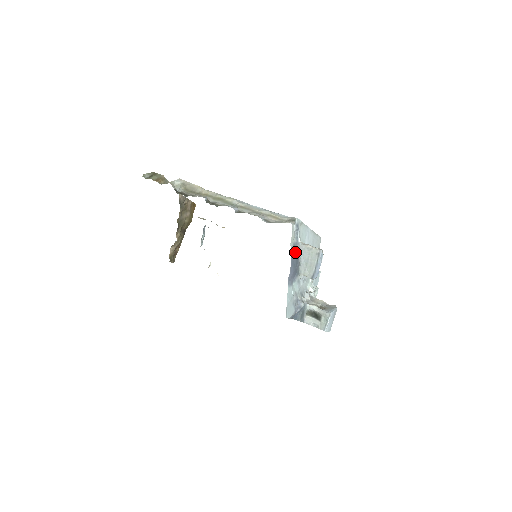
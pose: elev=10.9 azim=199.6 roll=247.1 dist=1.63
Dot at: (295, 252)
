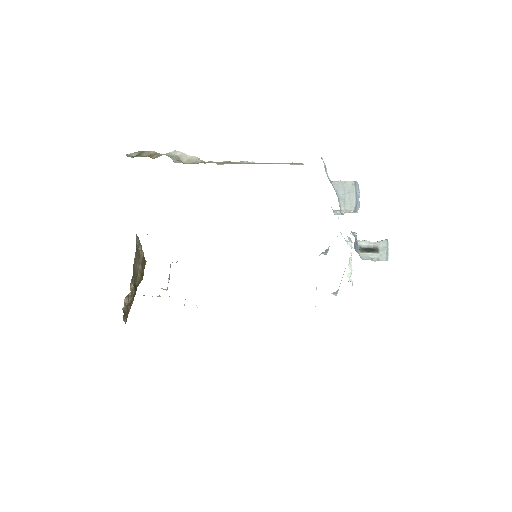
Dot at: occluded
